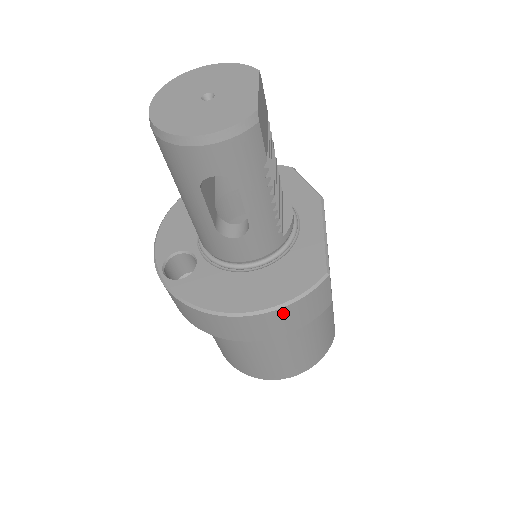
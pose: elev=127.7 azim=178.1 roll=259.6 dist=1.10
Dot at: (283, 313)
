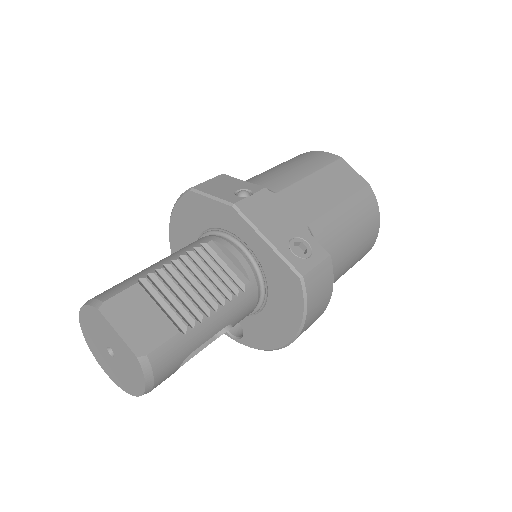
Dot at: (310, 318)
